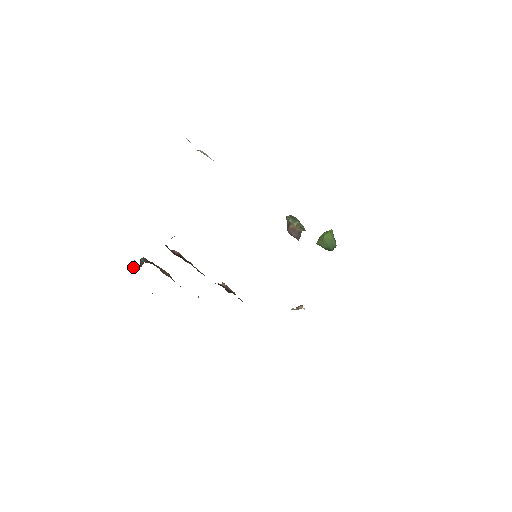
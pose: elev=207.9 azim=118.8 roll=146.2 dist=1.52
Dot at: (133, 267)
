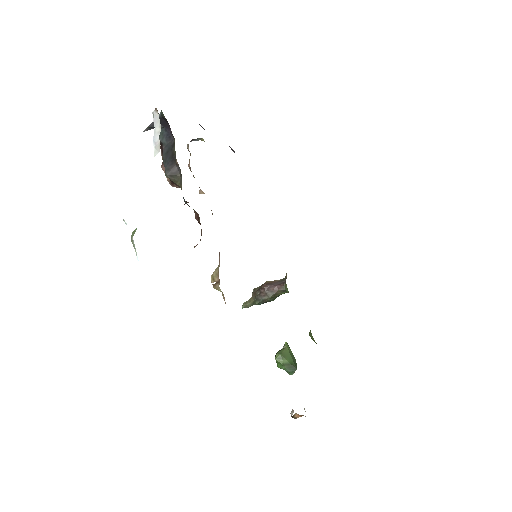
Dot at: occluded
